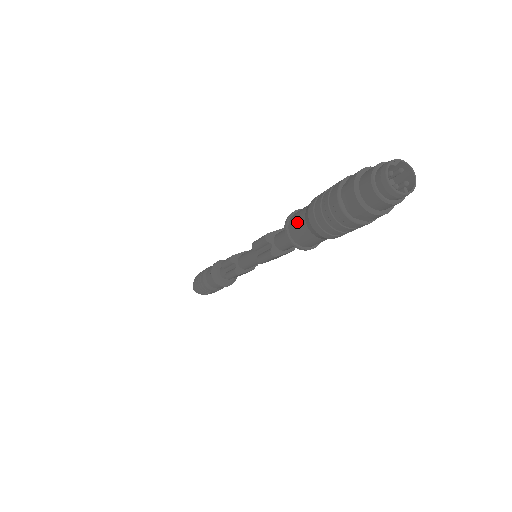
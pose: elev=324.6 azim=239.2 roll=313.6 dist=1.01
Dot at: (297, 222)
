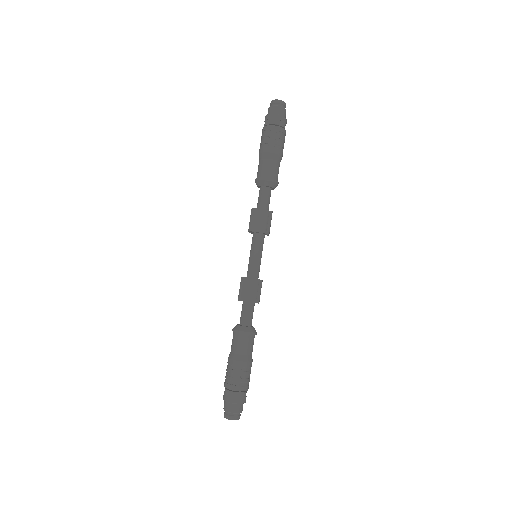
Dot at: (232, 343)
